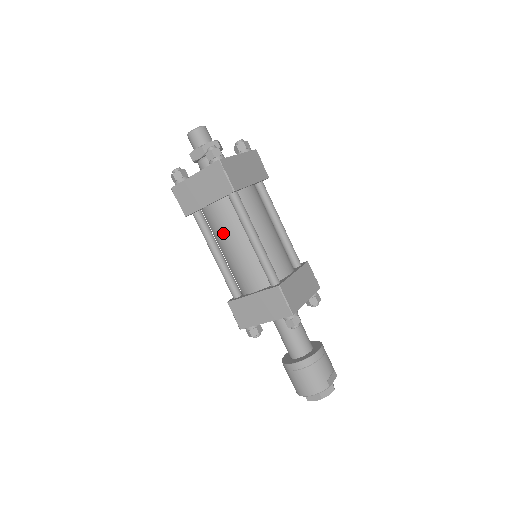
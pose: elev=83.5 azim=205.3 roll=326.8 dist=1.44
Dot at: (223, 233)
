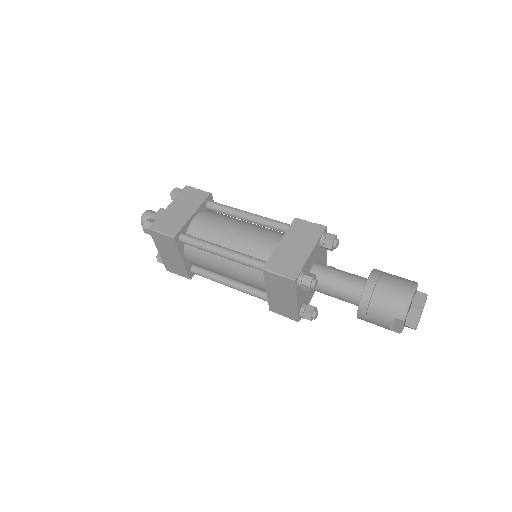
Dot at: (219, 227)
